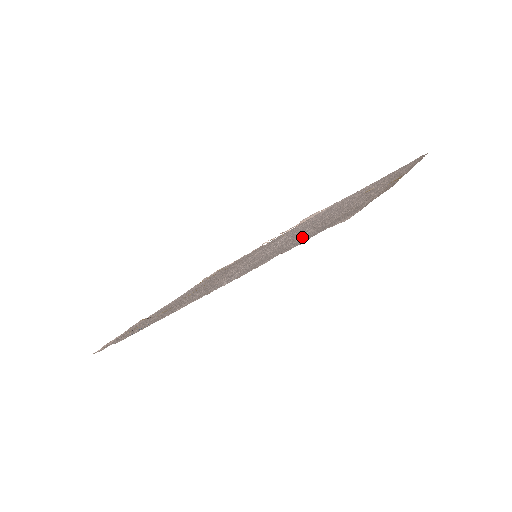
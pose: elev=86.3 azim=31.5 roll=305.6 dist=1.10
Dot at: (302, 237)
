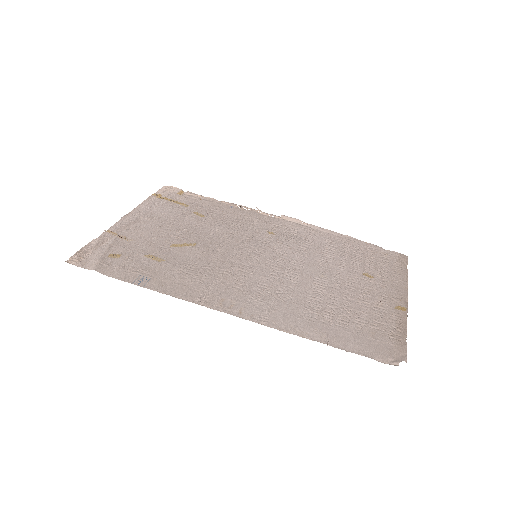
Dot at: (333, 319)
